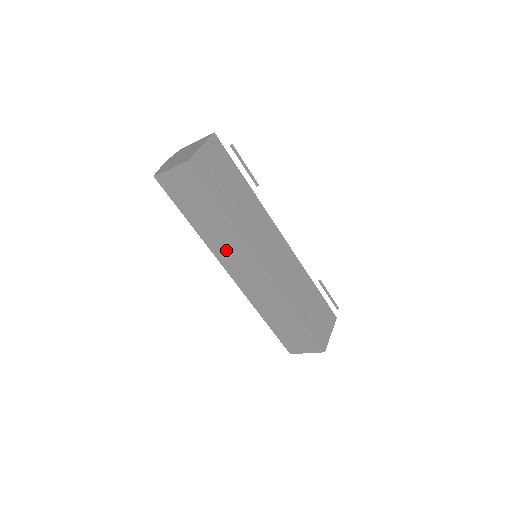
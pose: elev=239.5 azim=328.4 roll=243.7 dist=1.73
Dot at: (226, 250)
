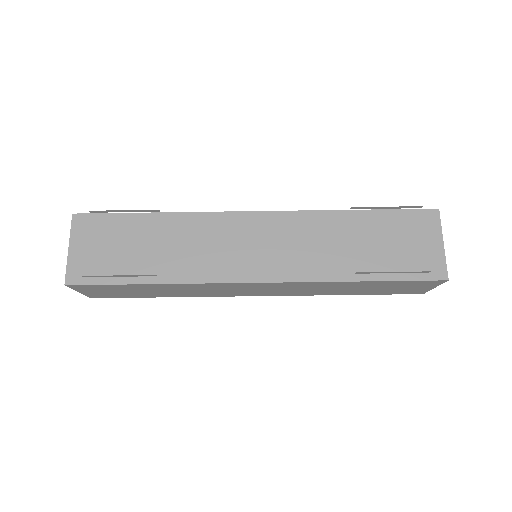
Dot at: (213, 292)
